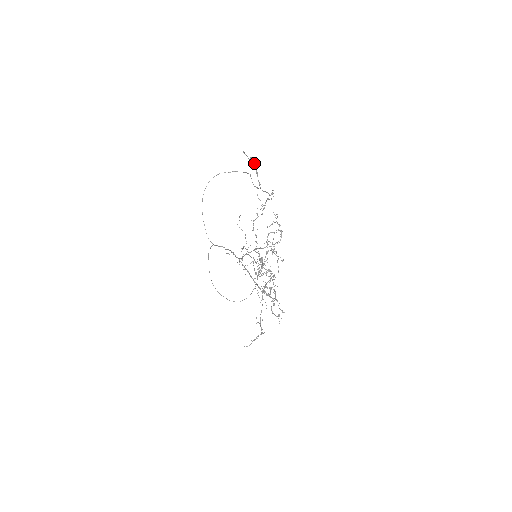
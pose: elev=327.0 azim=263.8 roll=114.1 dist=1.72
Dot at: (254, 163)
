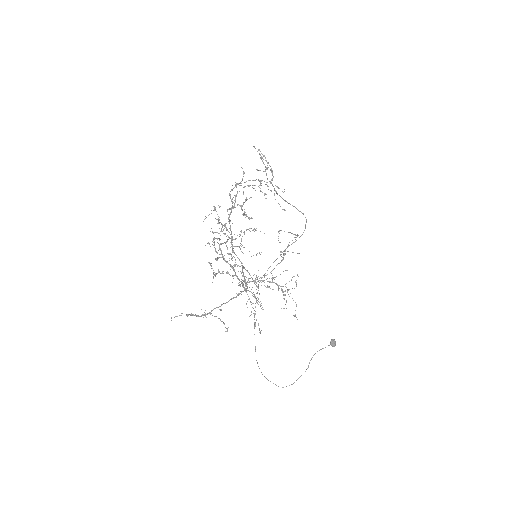
Dot at: (265, 157)
